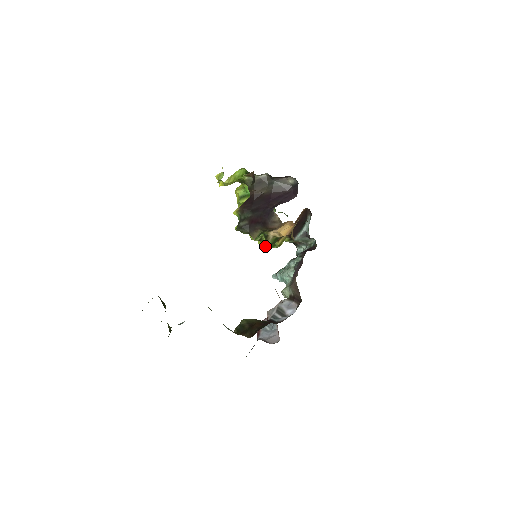
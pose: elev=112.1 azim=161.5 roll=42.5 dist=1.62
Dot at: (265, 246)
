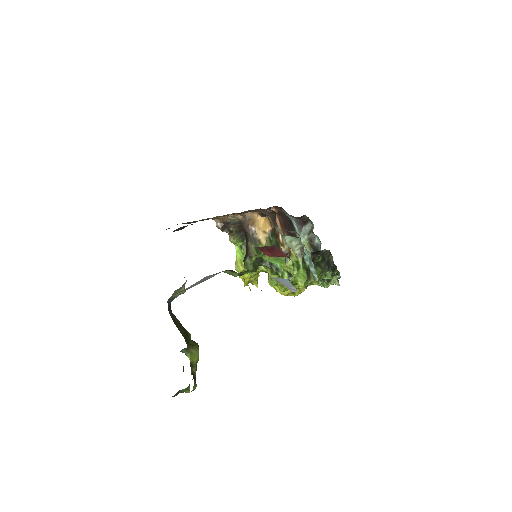
Dot at: (295, 274)
